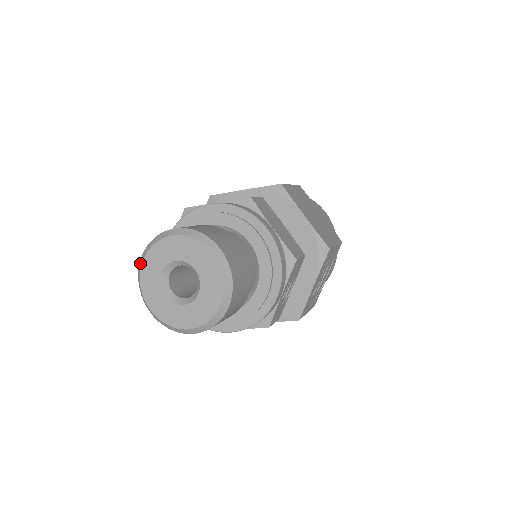
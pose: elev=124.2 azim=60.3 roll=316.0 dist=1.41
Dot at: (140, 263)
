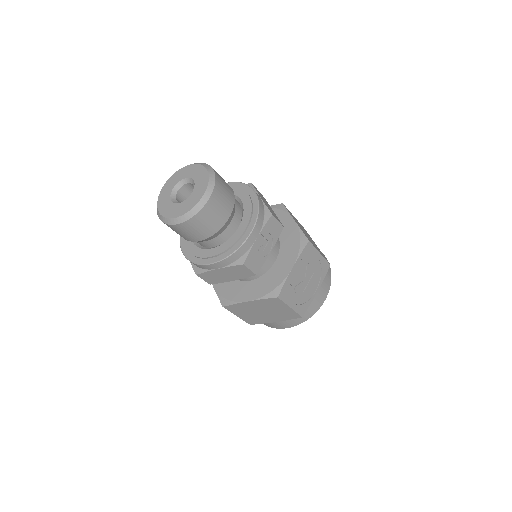
Dot at: (163, 188)
